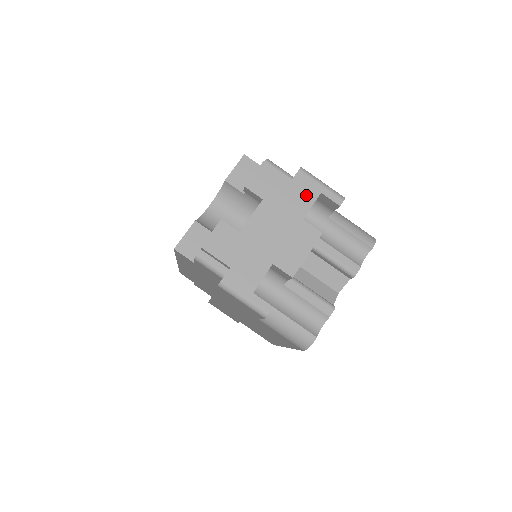
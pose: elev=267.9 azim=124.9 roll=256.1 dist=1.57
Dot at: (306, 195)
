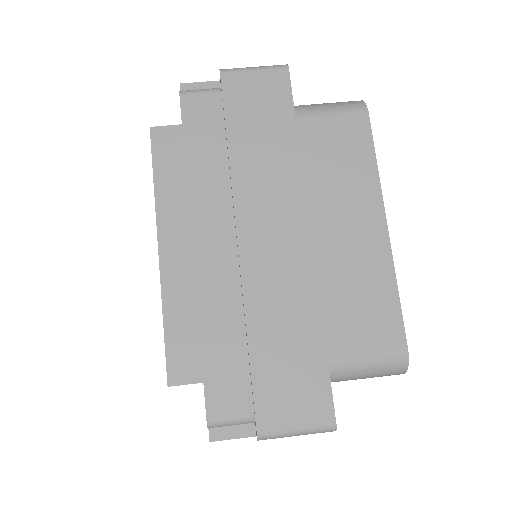
Dot at: occluded
